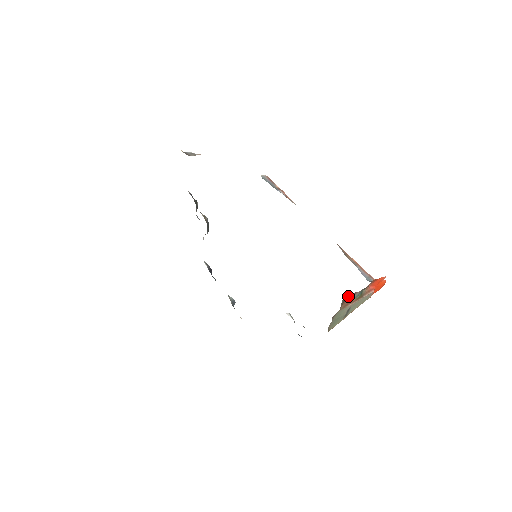
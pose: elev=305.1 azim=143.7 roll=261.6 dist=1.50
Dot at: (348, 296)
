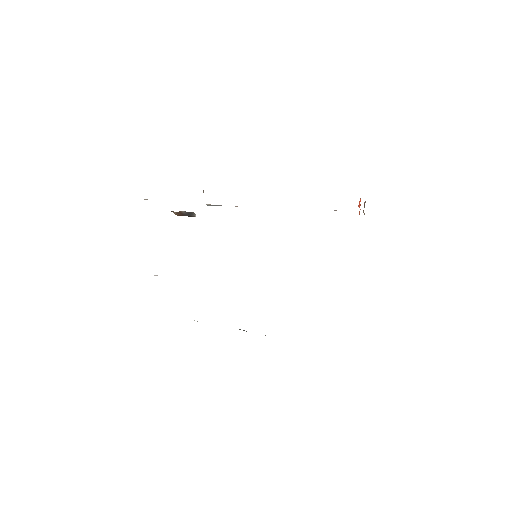
Dot at: (364, 206)
